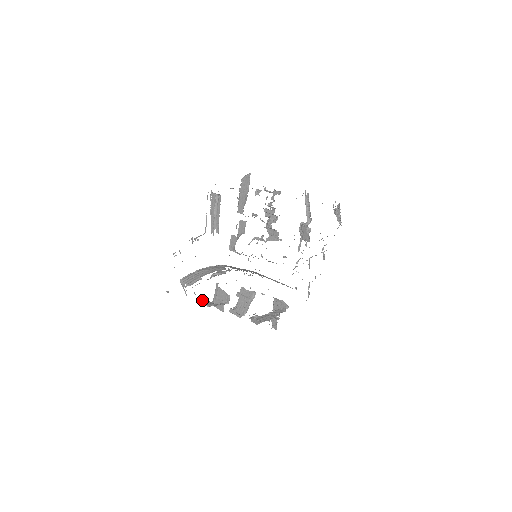
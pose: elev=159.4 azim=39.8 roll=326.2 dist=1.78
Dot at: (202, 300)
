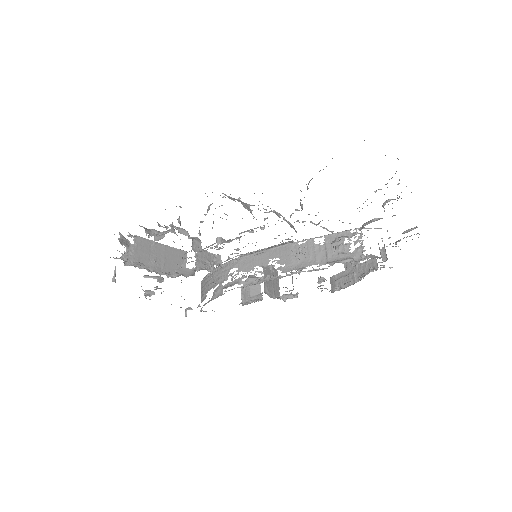
Dot at: occluded
